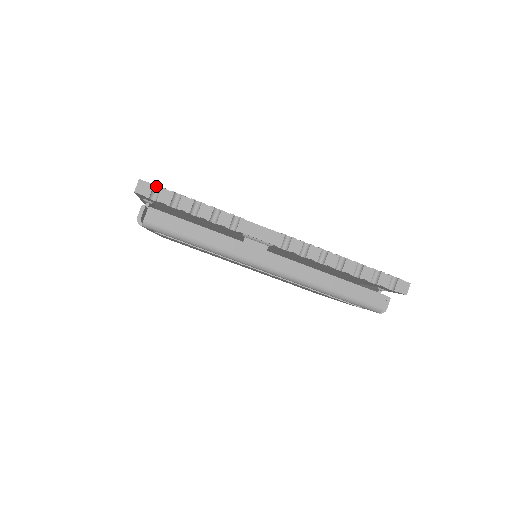
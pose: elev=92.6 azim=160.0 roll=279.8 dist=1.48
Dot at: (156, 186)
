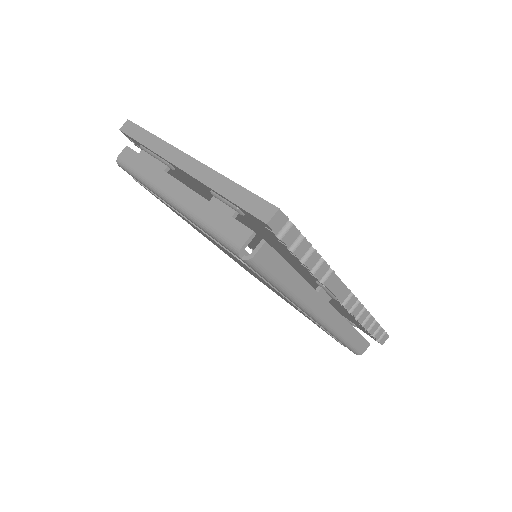
Dot at: (286, 219)
